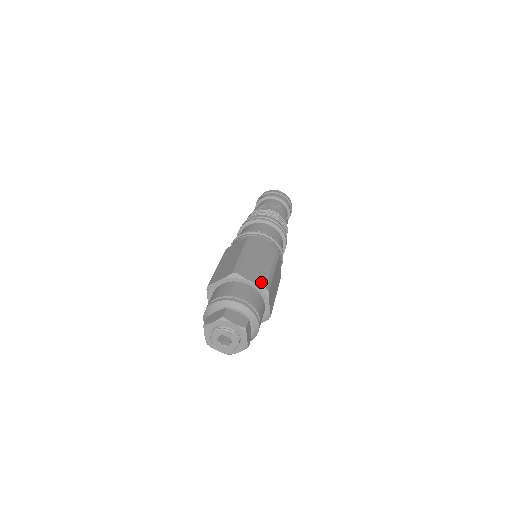
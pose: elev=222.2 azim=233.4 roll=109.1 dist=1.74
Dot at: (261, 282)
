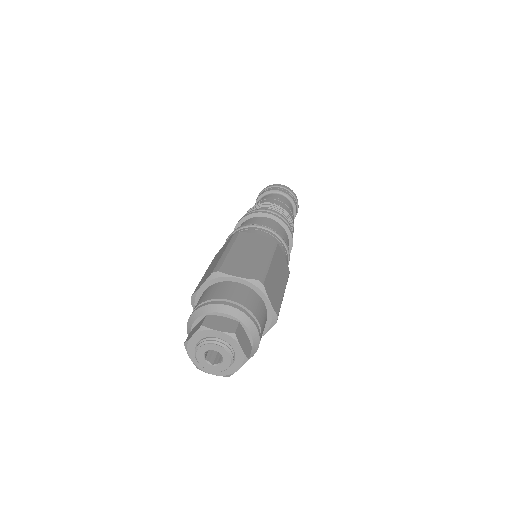
Dot at: (251, 275)
